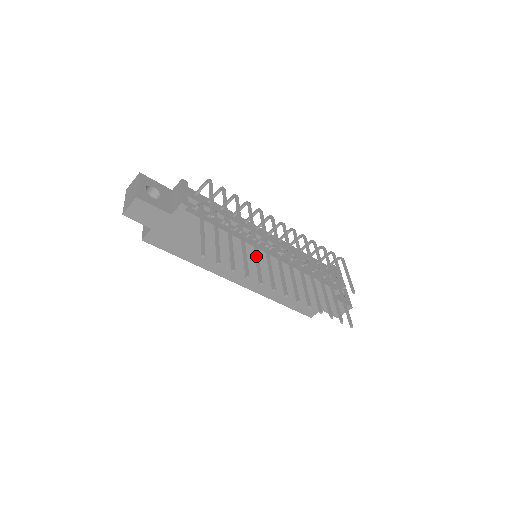
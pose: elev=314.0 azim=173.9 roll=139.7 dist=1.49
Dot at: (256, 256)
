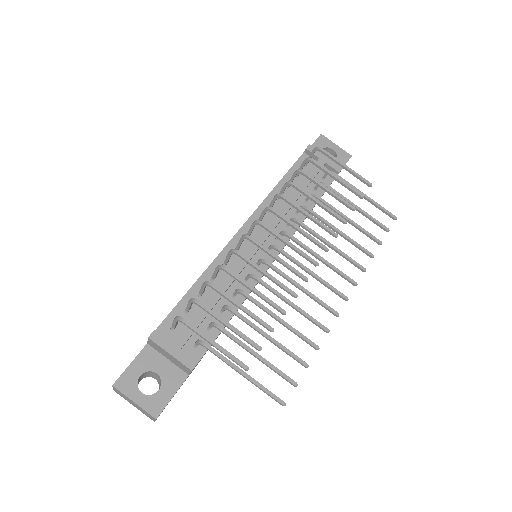
Dot at: occluded
